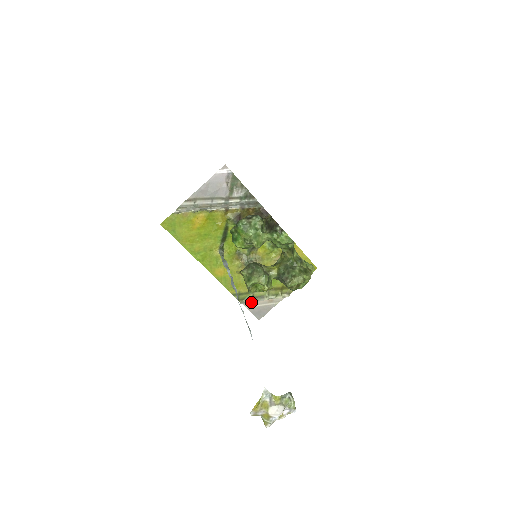
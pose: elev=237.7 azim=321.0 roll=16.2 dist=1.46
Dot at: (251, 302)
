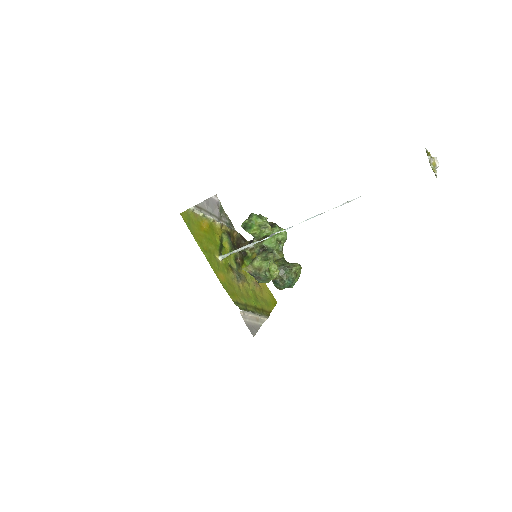
Dot at: (248, 311)
